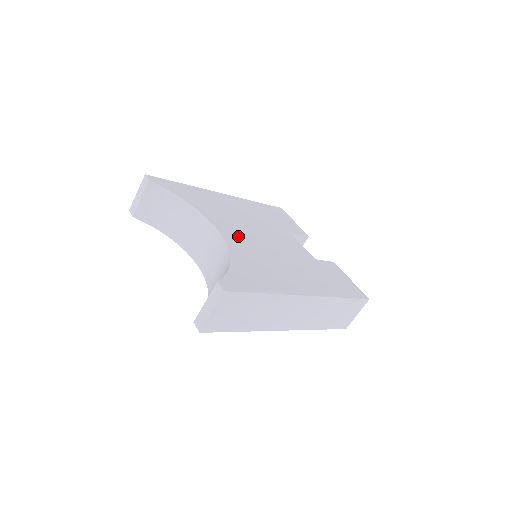
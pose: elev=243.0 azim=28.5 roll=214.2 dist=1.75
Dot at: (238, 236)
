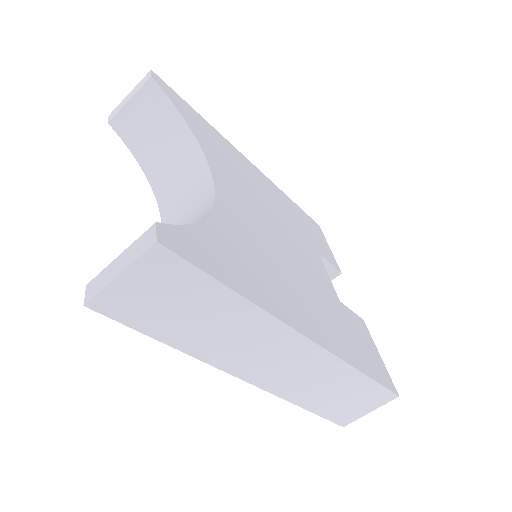
Dot at: (241, 205)
